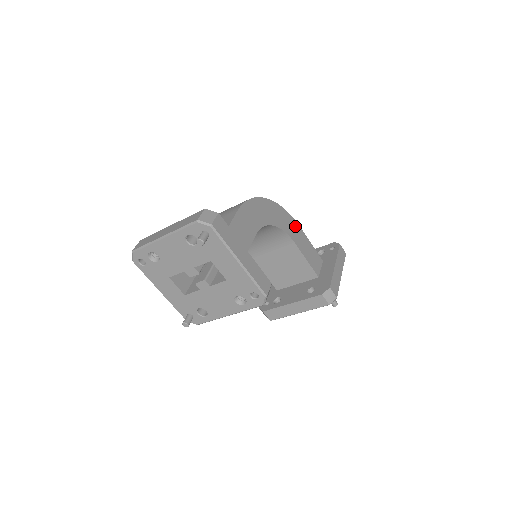
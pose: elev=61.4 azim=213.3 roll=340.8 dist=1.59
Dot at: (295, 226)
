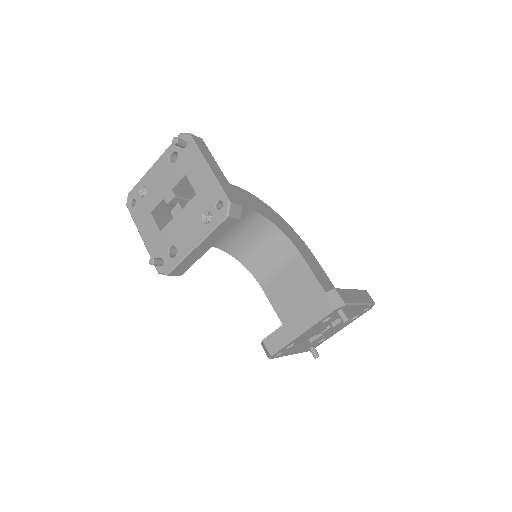
Dot at: (308, 252)
